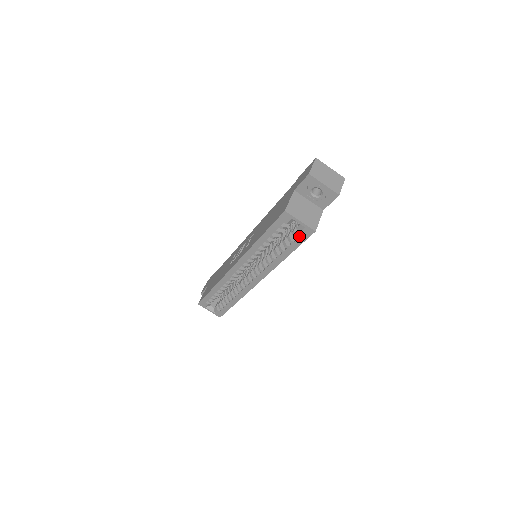
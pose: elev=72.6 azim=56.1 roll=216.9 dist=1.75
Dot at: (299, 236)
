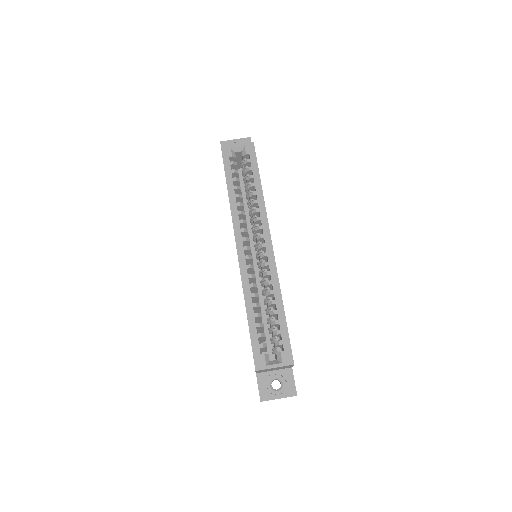
Dot at: (249, 159)
